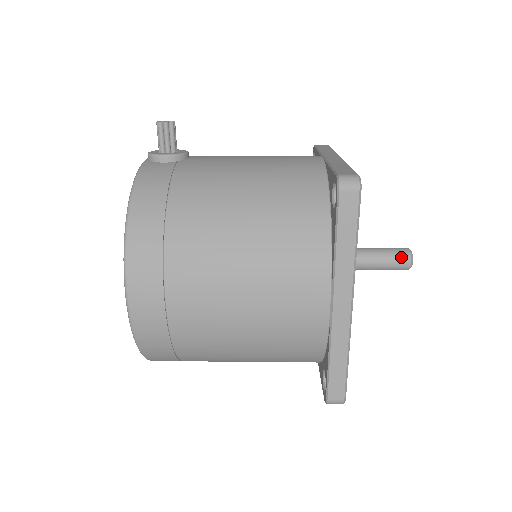
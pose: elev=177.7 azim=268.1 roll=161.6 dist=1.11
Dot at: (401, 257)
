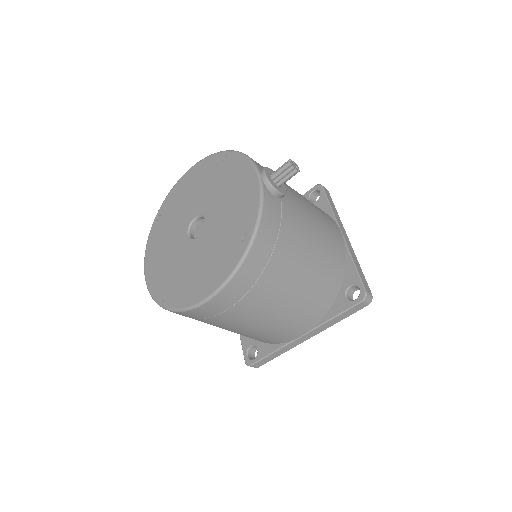
Dot at: occluded
